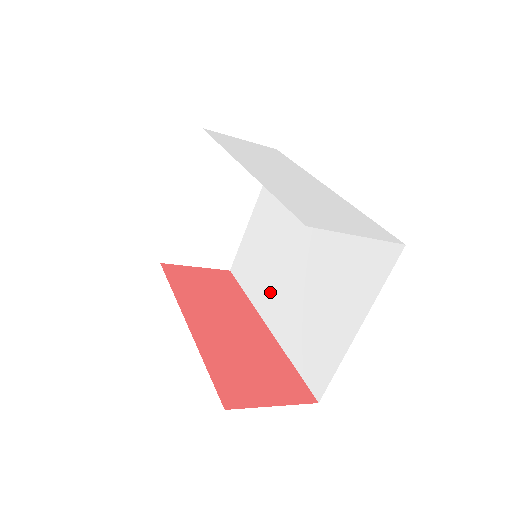
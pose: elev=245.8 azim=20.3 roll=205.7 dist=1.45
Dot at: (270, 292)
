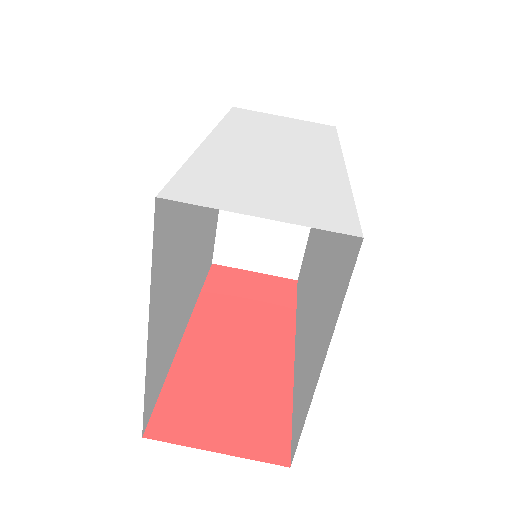
Dot at: (303, 308)
